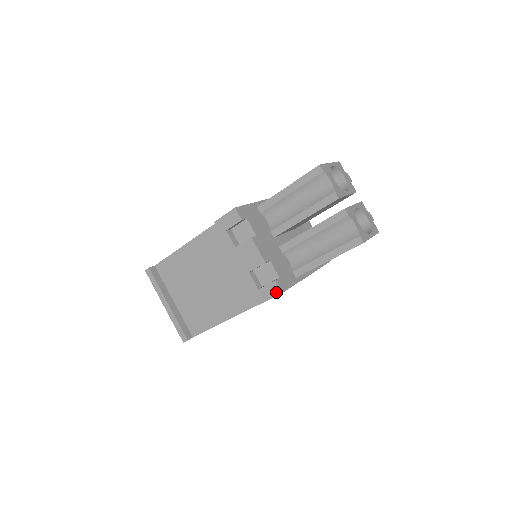
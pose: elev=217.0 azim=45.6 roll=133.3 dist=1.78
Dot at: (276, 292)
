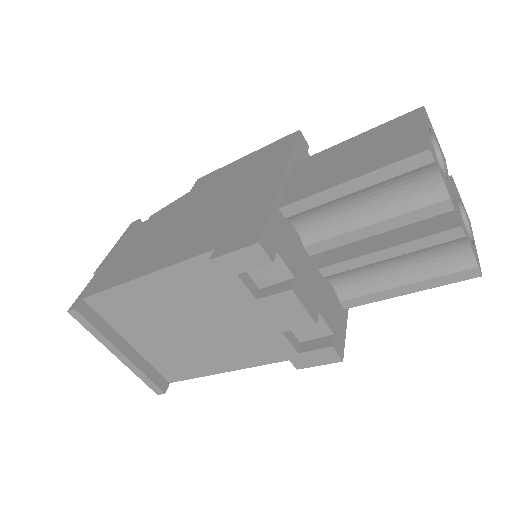
Dot at: (332, 359)
